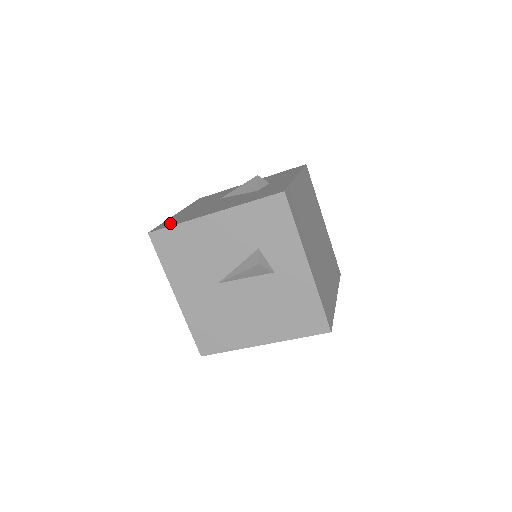
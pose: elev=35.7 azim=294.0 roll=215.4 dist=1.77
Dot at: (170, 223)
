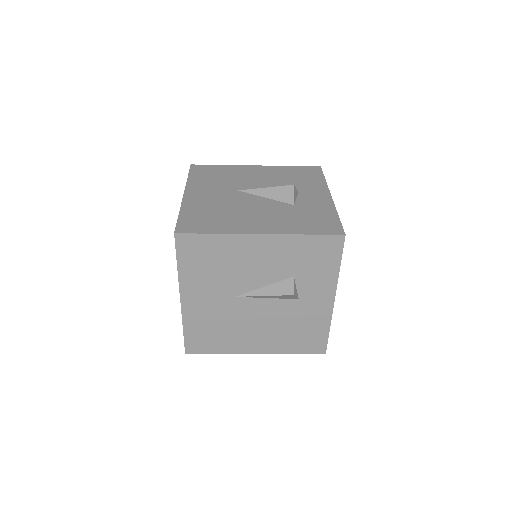
Dot at: (198, 224)
